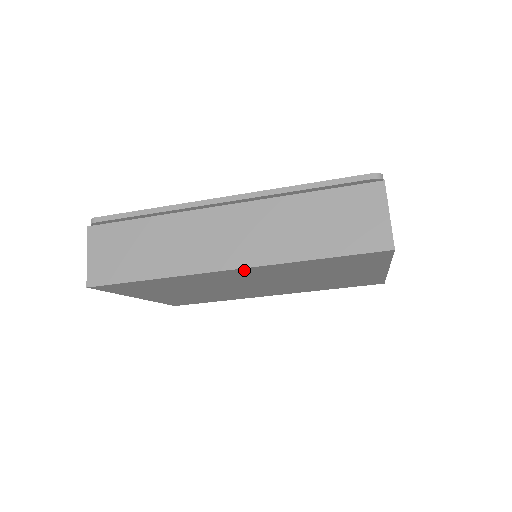
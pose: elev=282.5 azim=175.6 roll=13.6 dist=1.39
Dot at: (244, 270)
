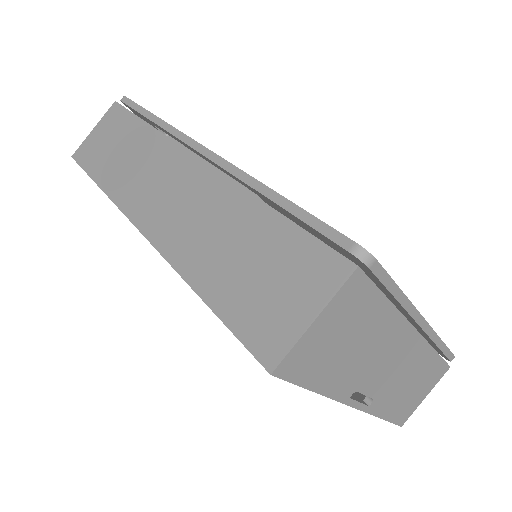
Dot at: occluded
